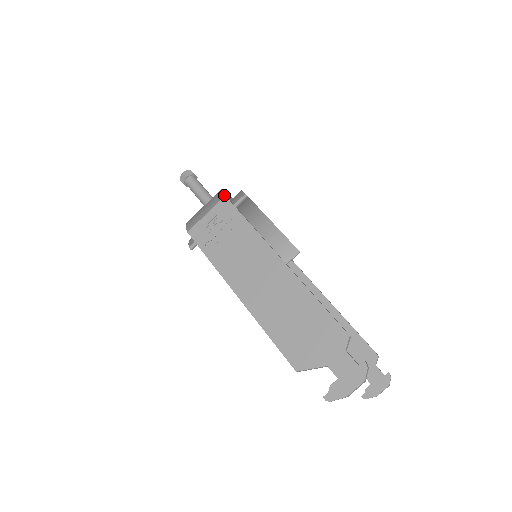
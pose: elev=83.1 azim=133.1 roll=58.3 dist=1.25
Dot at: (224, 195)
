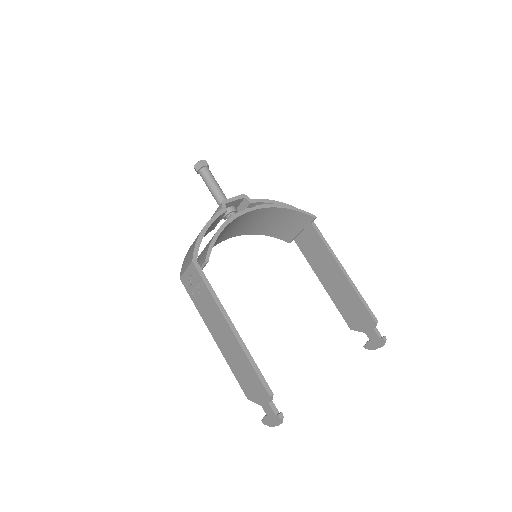
Dot at: (192, 259)
